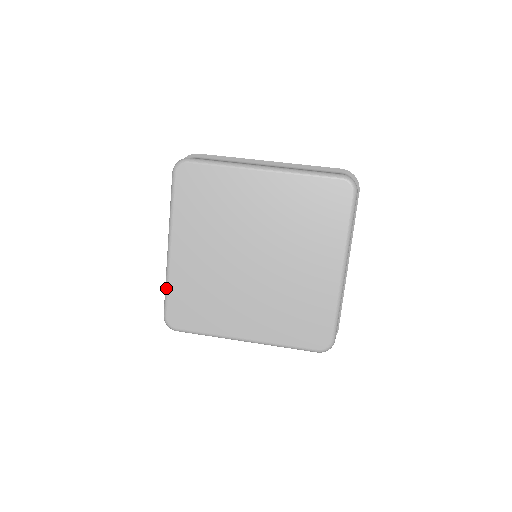
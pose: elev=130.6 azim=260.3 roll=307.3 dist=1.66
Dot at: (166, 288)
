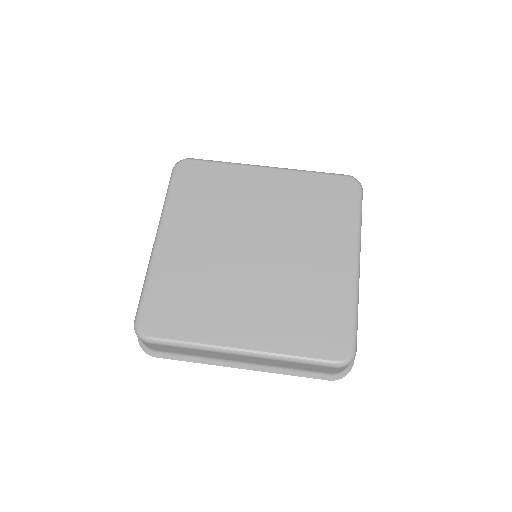
Dot at: (144, 285)
